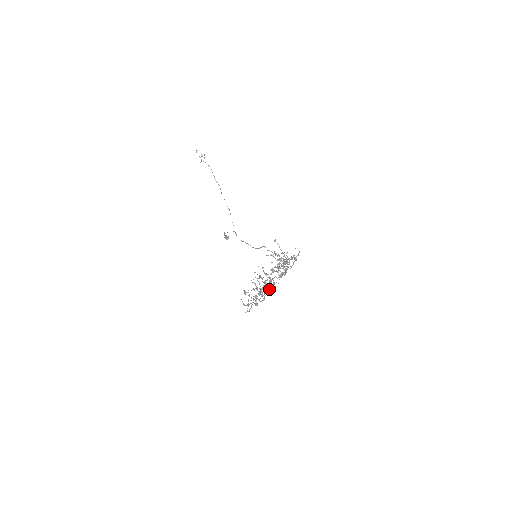
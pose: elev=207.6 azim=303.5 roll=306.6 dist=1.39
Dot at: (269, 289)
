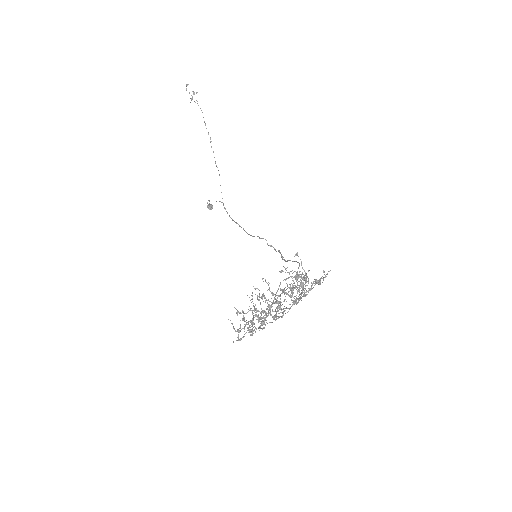
Dot at: (274, 317)
